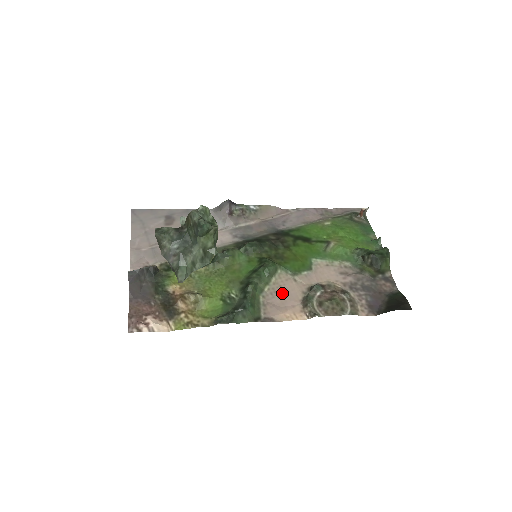
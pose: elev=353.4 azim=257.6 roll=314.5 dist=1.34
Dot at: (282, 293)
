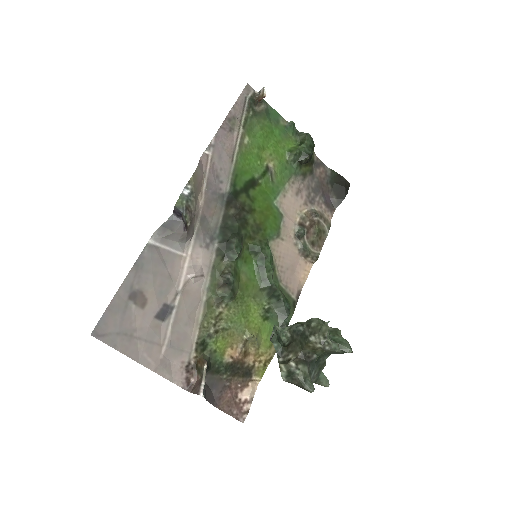
Dot at: (286, 262)
